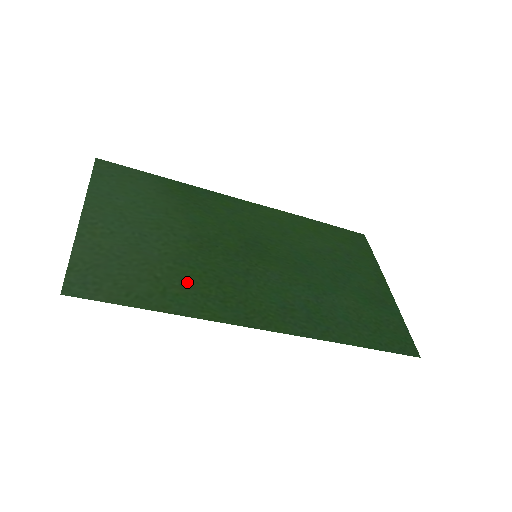
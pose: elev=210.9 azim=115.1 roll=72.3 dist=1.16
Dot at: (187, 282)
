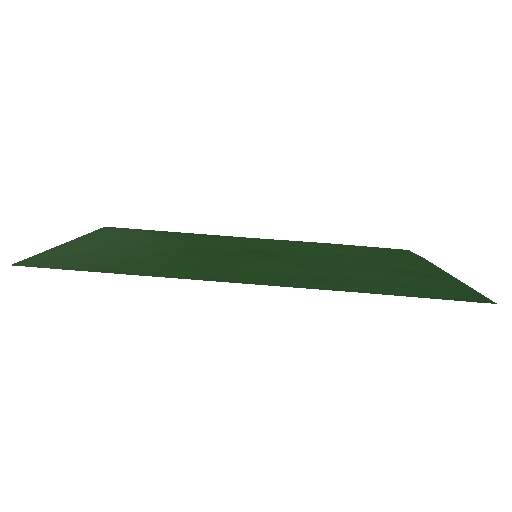
Dot at: (161, 264)
